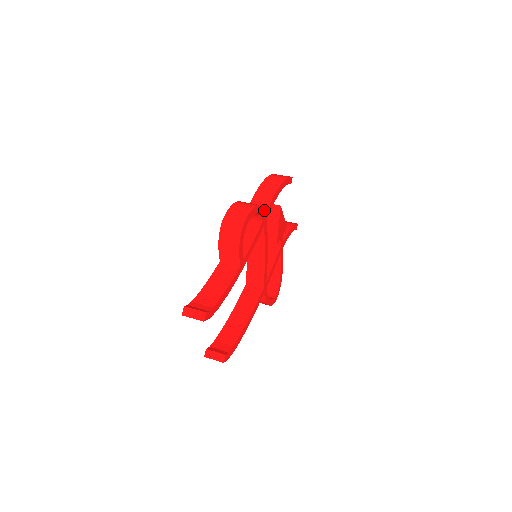
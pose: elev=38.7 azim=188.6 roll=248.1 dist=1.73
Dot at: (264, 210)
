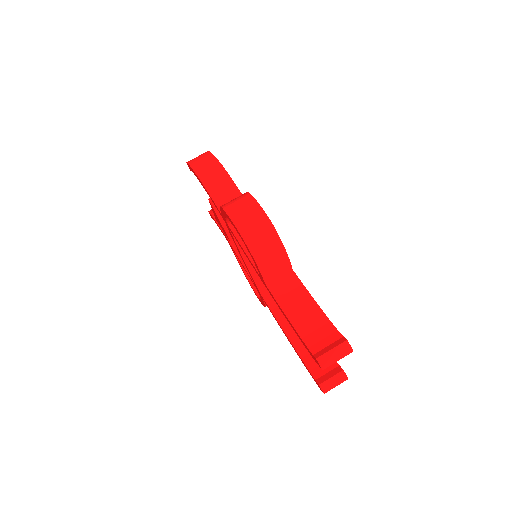
Dot at: occluded
